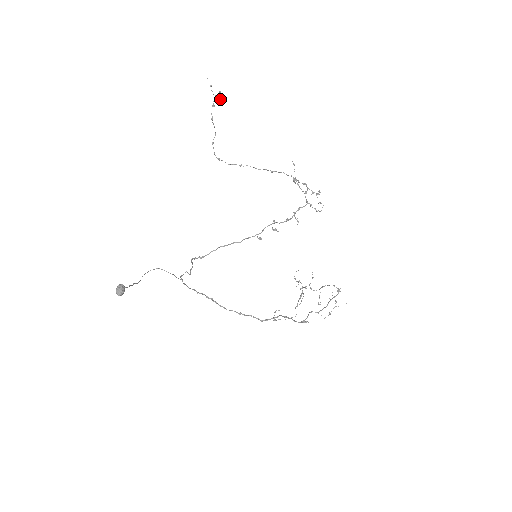
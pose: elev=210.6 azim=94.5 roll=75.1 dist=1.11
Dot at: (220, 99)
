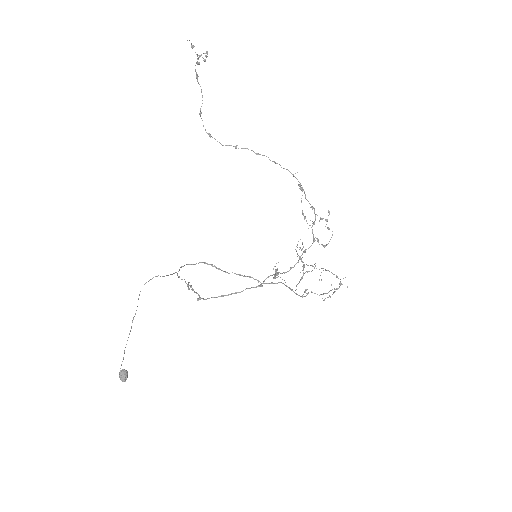
Dot at: (206, 53)
